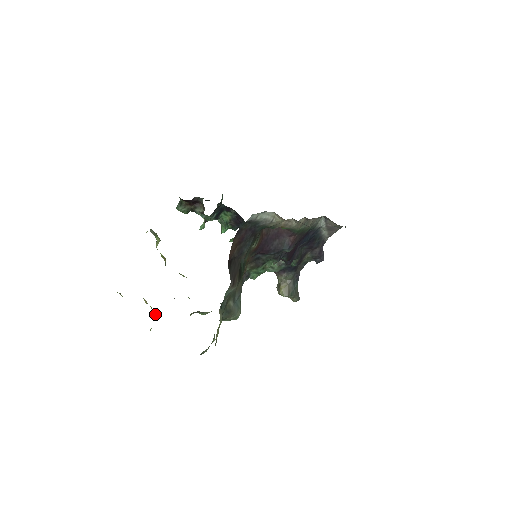
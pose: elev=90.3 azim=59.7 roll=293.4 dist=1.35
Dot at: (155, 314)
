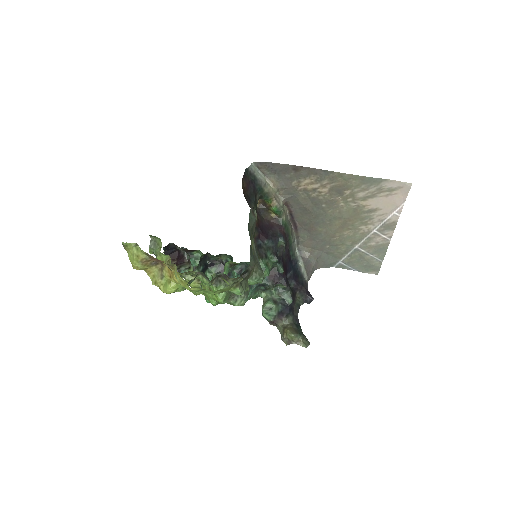
Dot at: (171, 286)
